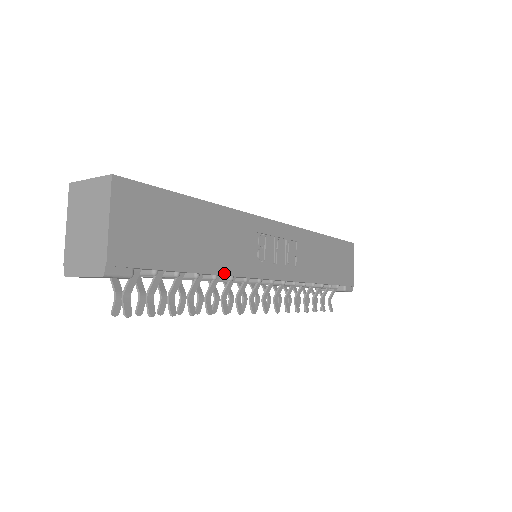
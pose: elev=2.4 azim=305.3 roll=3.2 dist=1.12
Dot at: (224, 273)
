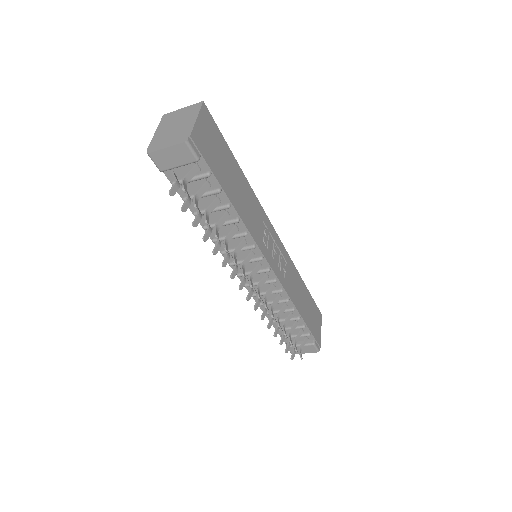
Dot at: (244, 222)
